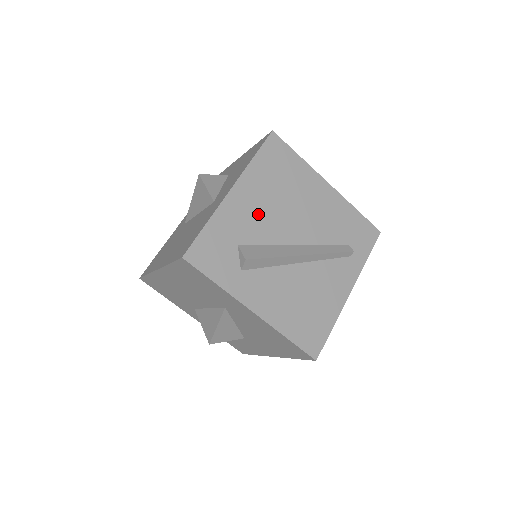
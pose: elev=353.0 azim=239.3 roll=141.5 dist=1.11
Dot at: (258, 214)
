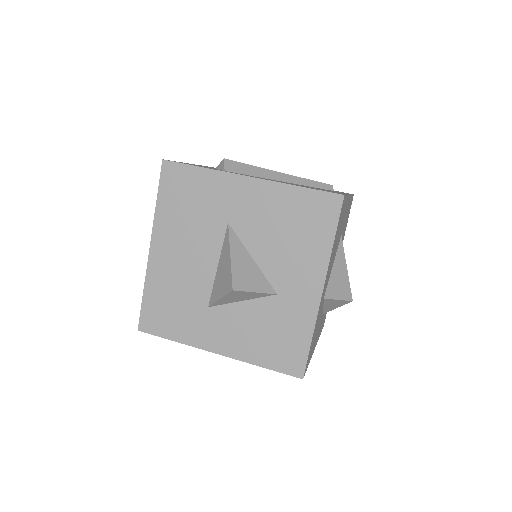
Dot at: occluded
